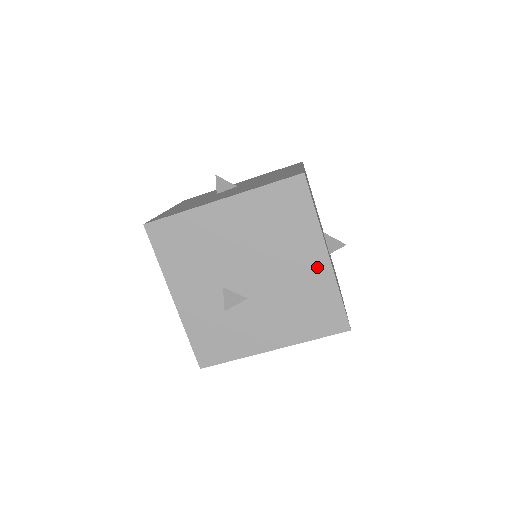
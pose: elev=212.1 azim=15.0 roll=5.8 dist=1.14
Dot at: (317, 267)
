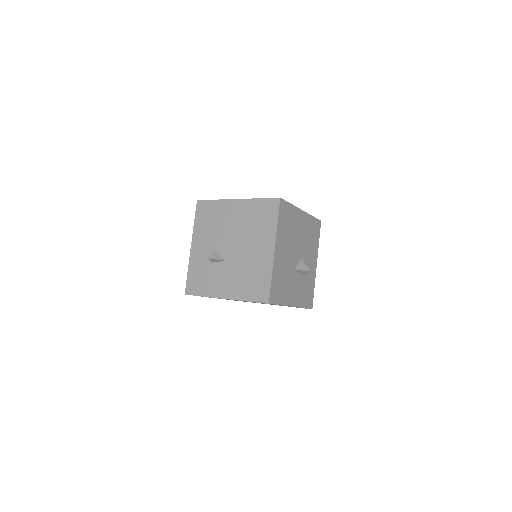
Dot at: (266, 255)
